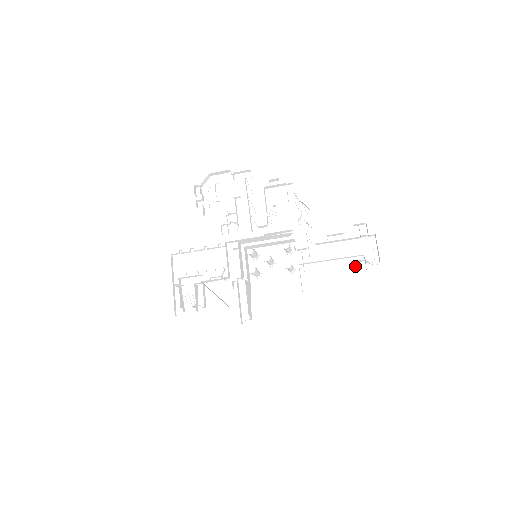
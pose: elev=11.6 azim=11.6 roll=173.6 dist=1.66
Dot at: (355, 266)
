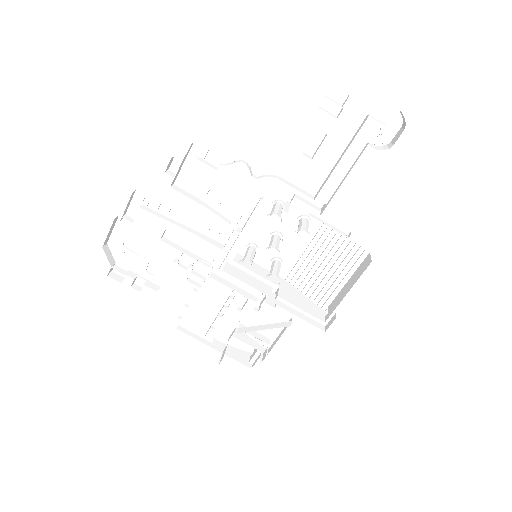
Dot at: (372, 145)
